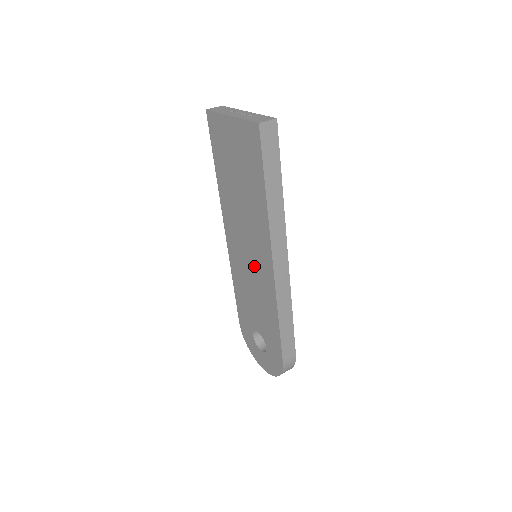
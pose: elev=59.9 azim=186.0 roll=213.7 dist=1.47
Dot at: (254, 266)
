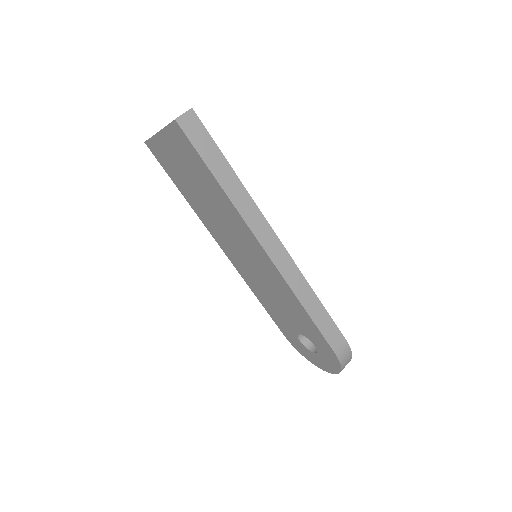
Dot at: (256, 266)
